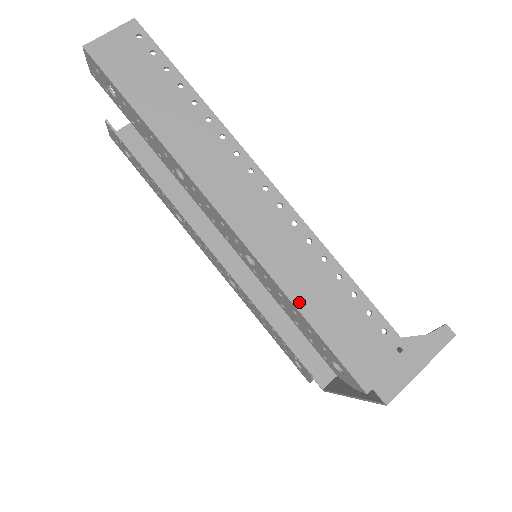
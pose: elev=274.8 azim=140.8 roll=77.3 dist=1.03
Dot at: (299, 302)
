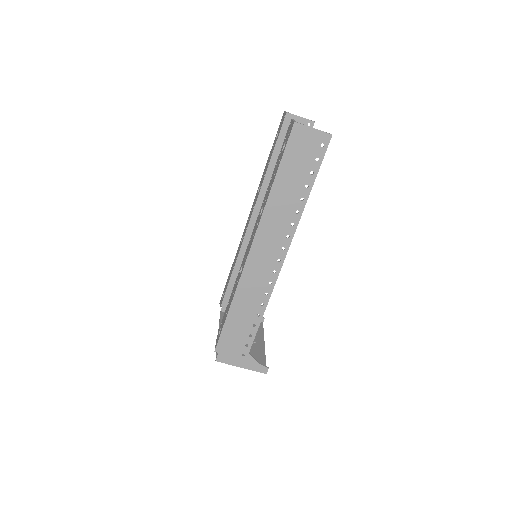
Dot at: (234, 305)
